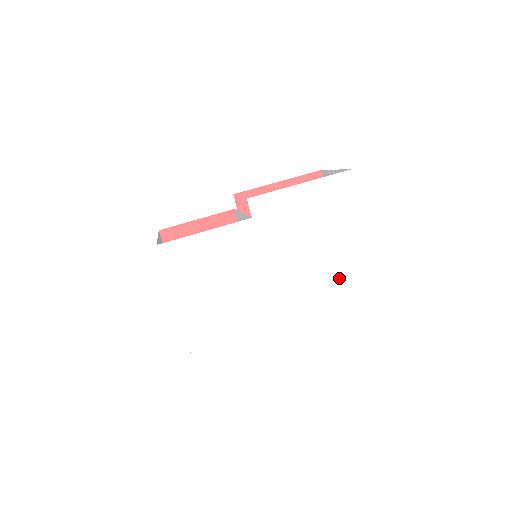
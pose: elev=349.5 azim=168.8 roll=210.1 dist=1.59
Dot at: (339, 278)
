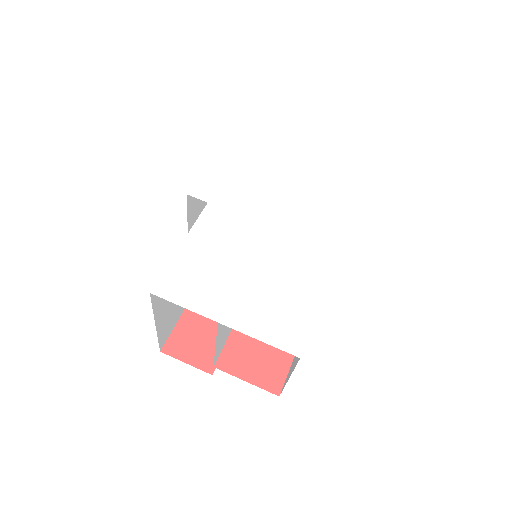
Dot at: (330, 182)
